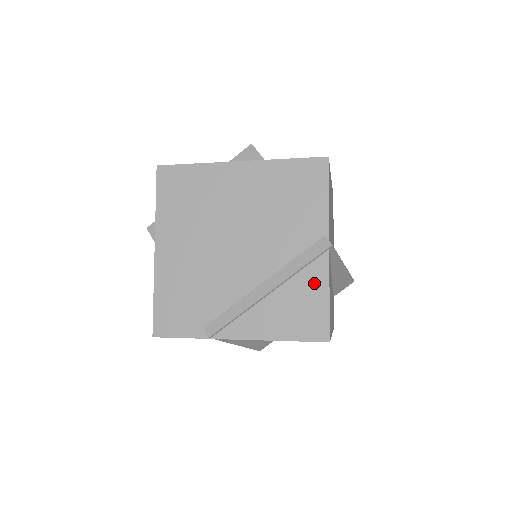
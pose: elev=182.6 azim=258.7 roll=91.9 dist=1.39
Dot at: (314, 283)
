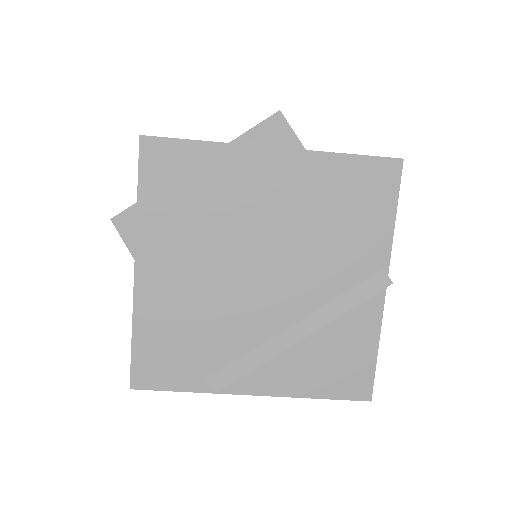
Dot at: (361, 329)
